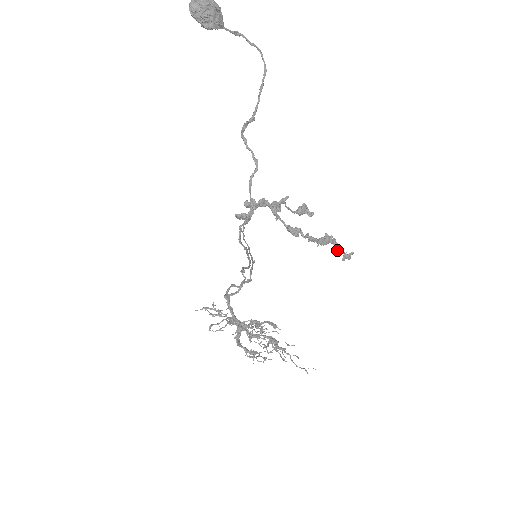
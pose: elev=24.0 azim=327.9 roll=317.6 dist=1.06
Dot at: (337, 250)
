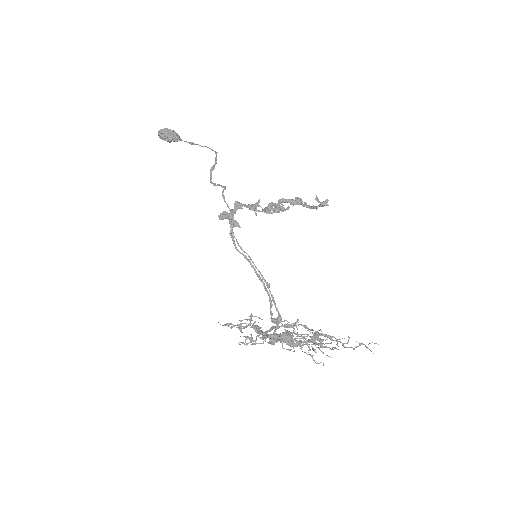
Dot at: occluded
